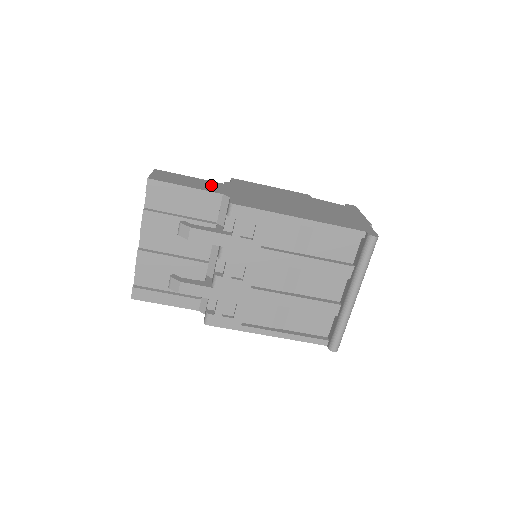
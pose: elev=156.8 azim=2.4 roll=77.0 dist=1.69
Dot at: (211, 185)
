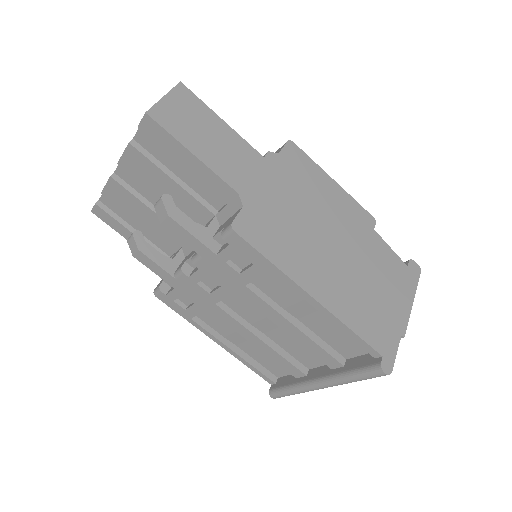
Dot at: (239, 158)
